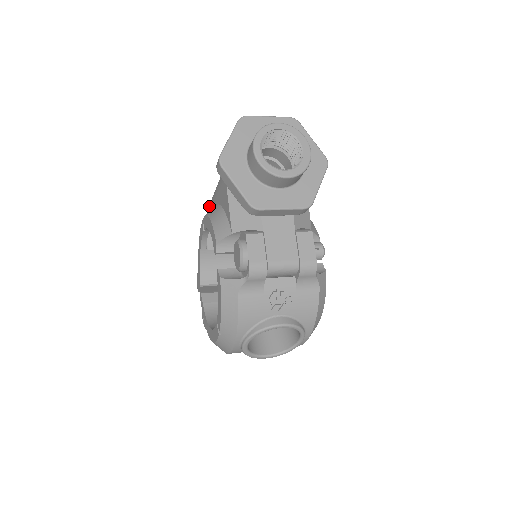
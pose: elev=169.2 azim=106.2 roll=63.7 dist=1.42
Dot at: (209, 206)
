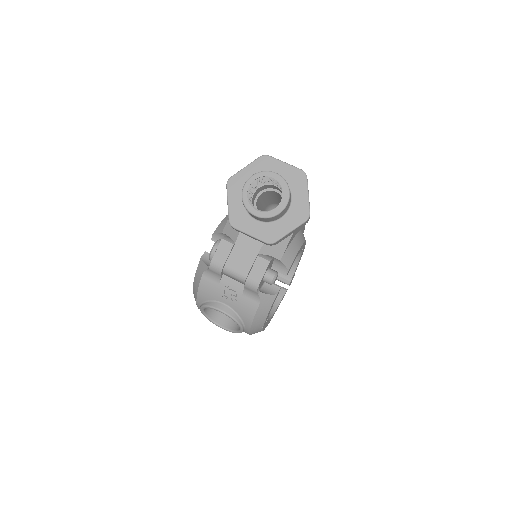
Dot at: occluded
